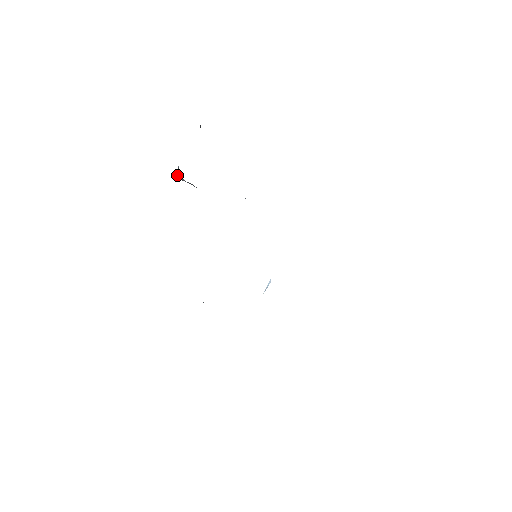
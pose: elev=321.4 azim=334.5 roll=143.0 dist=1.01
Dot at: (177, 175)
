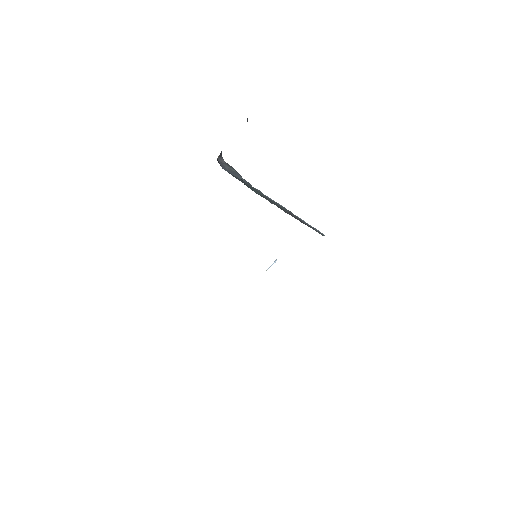
Dot at: (219, 158)
